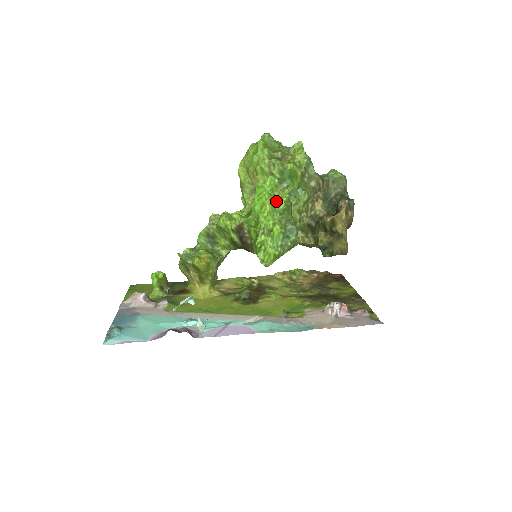
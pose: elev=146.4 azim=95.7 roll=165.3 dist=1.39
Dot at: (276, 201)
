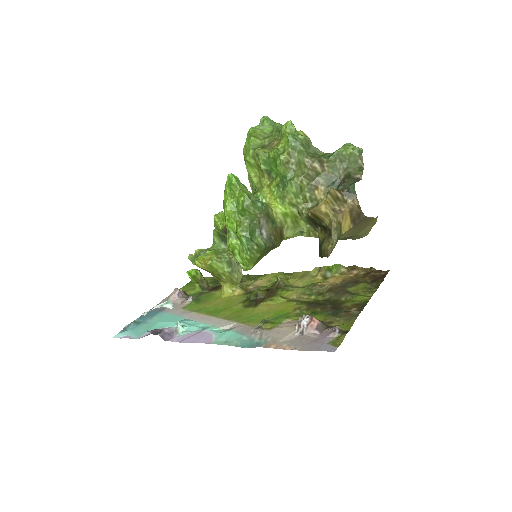
Dot at: (235, 201)
